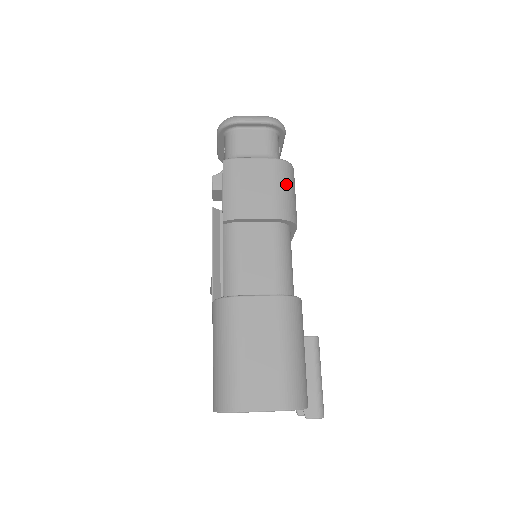
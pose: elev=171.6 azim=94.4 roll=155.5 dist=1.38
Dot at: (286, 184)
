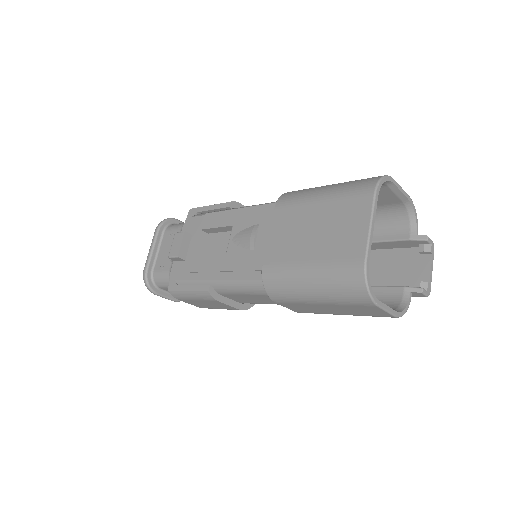
Dot at: occluded
